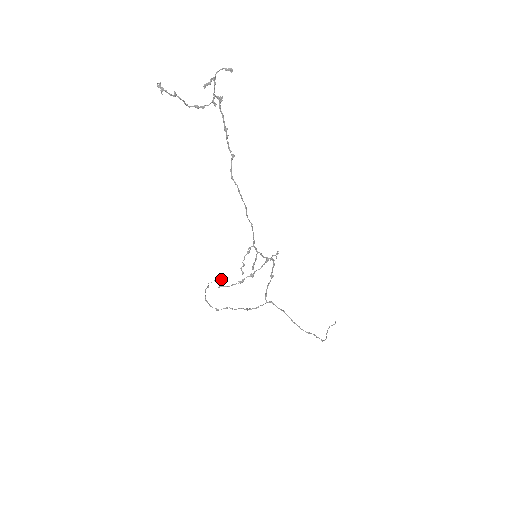
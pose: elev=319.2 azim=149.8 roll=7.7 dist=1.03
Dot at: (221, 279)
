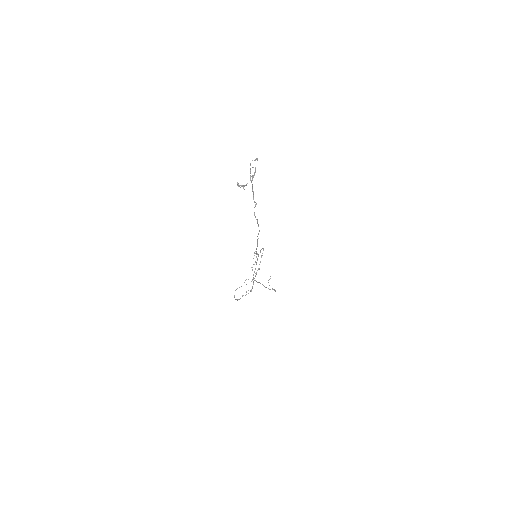
Dot at: occluded
